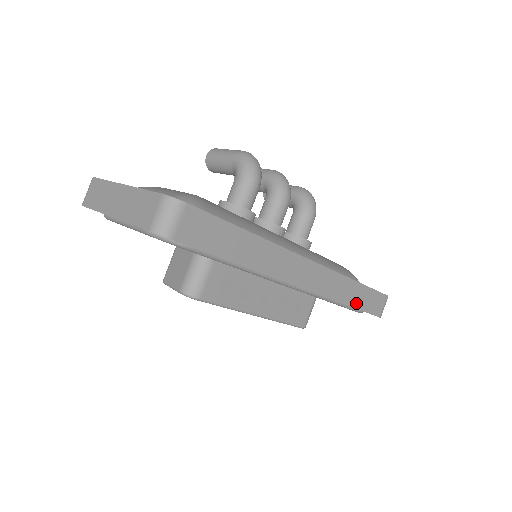
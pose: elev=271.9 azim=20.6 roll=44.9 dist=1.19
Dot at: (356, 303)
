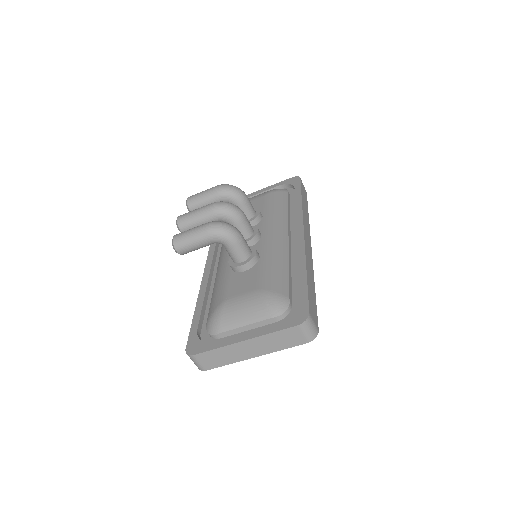
Dot at: (307, 208)
